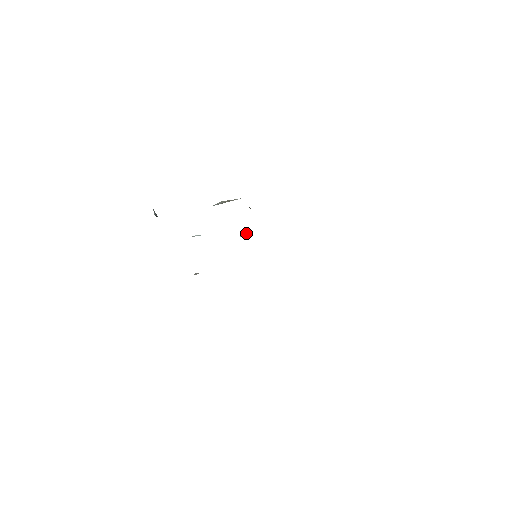
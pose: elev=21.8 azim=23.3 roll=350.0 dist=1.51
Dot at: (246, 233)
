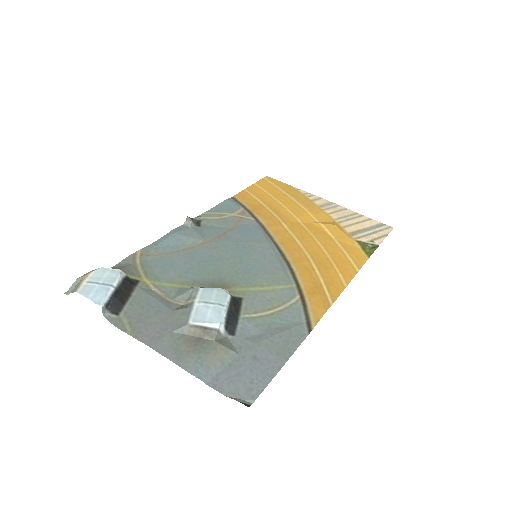
Dot at: occluded
